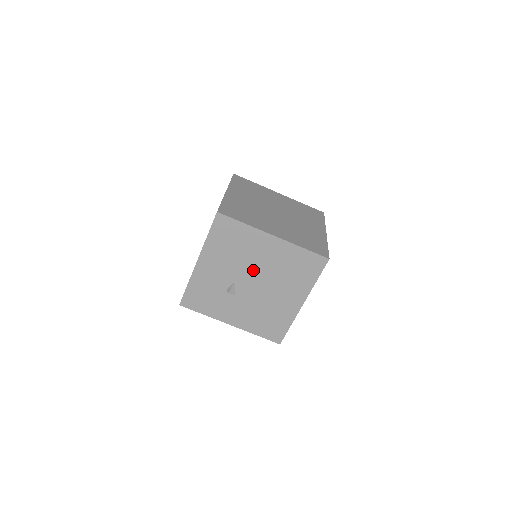
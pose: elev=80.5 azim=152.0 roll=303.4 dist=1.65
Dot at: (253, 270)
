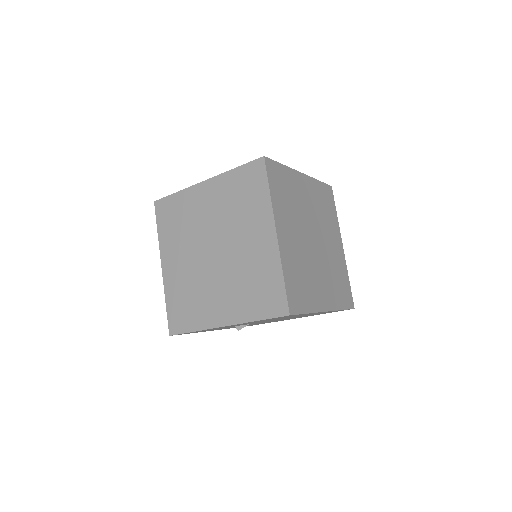
Dot at: (278, 319)
